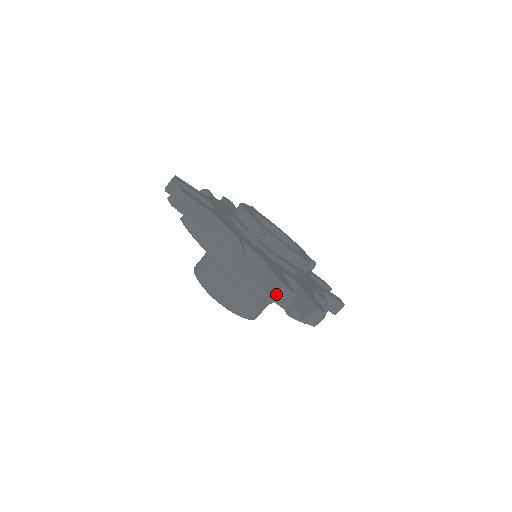
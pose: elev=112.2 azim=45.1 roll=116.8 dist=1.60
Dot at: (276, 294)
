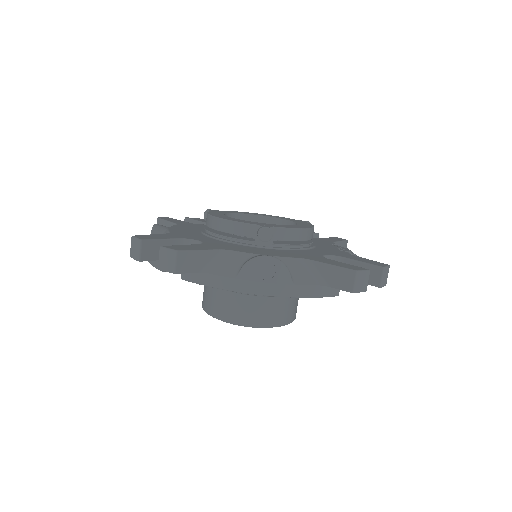
Dot at: (354, 284)
